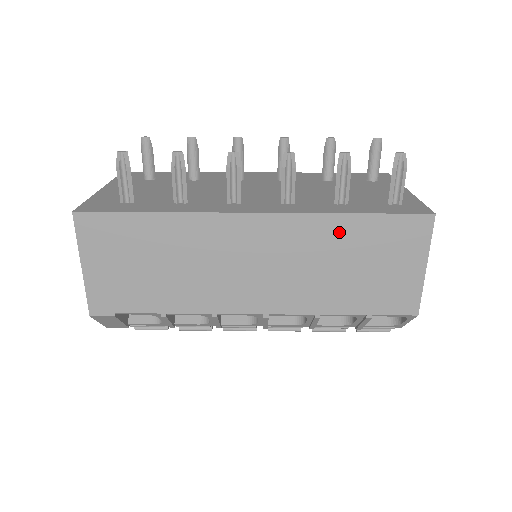
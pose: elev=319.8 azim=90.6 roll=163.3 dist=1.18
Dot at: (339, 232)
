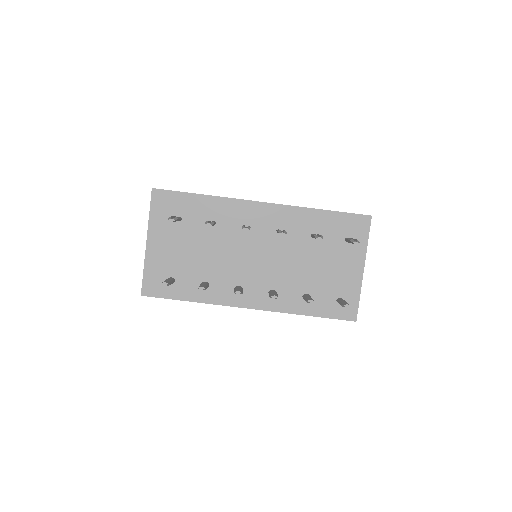
Dot at: occluded
